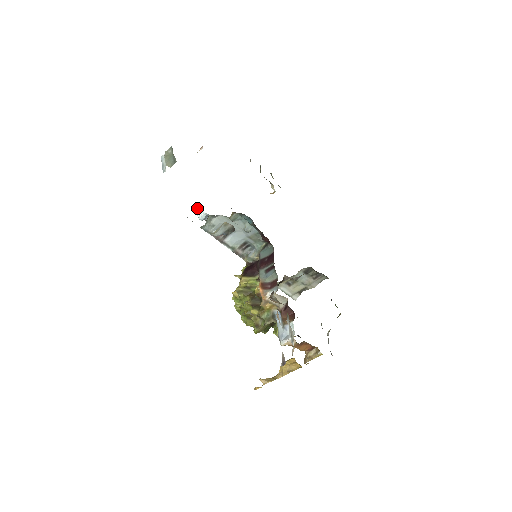
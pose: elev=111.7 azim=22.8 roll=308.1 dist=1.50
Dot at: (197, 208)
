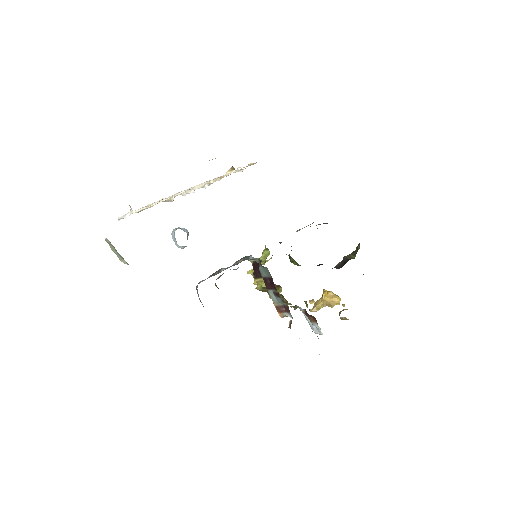
Dot at: (173, 240)
